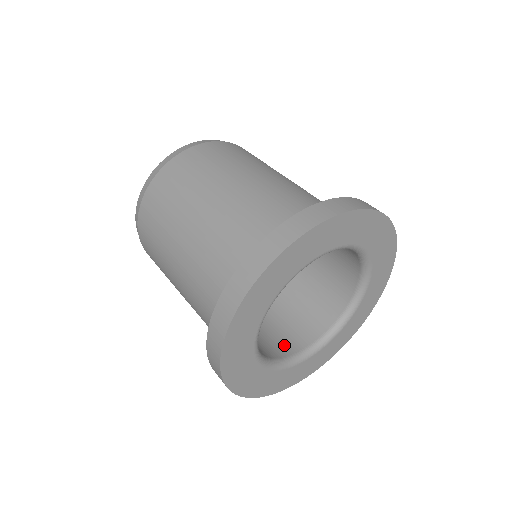
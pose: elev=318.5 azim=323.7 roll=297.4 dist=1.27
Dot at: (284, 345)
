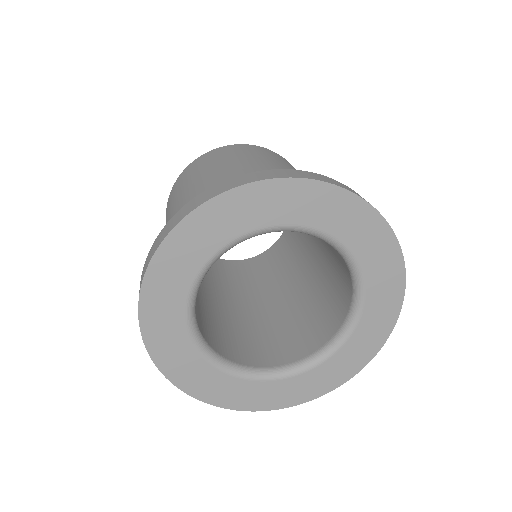
Dot at: (264, 356)
